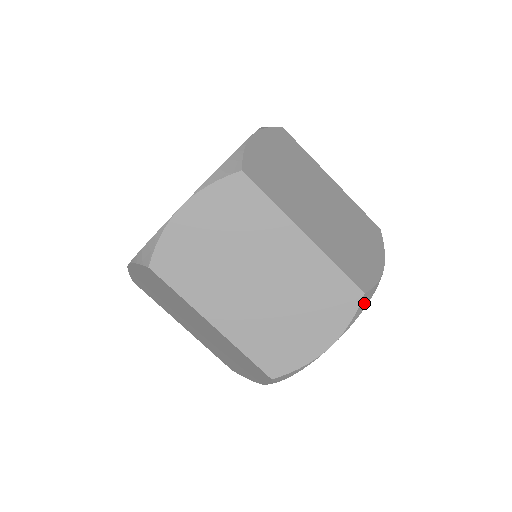
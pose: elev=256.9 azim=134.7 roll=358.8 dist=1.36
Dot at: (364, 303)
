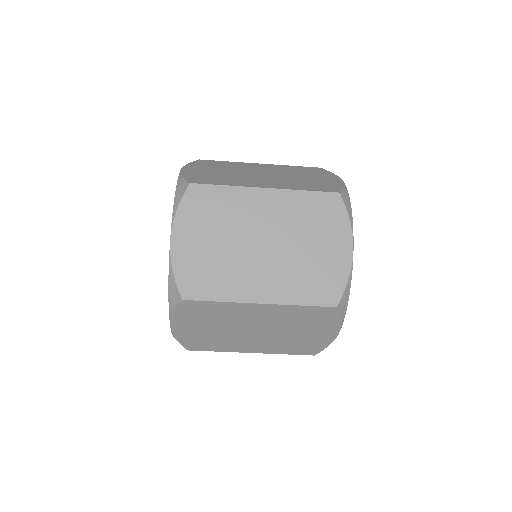
Dot at: (347, 202)
